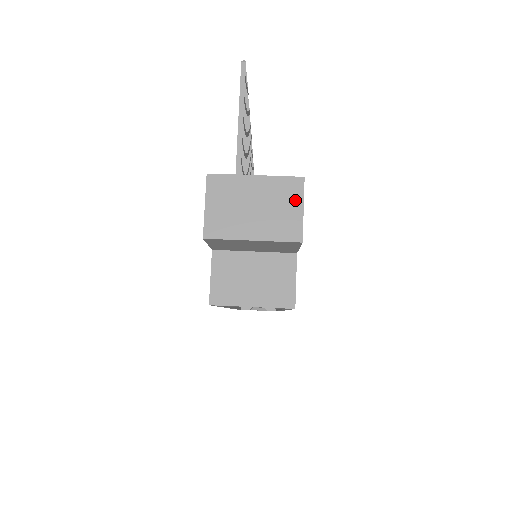
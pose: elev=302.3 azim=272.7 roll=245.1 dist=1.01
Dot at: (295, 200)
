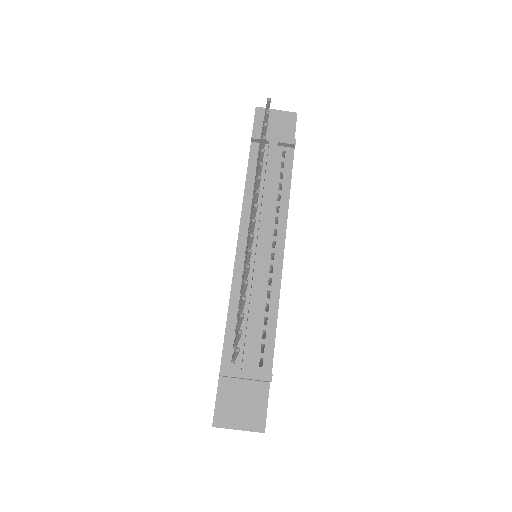
Dot at: occluded
